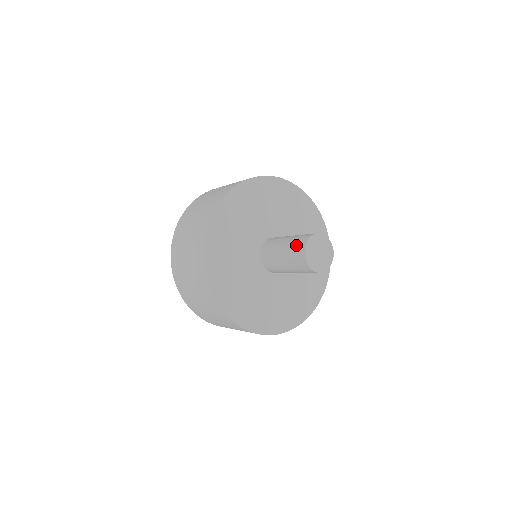
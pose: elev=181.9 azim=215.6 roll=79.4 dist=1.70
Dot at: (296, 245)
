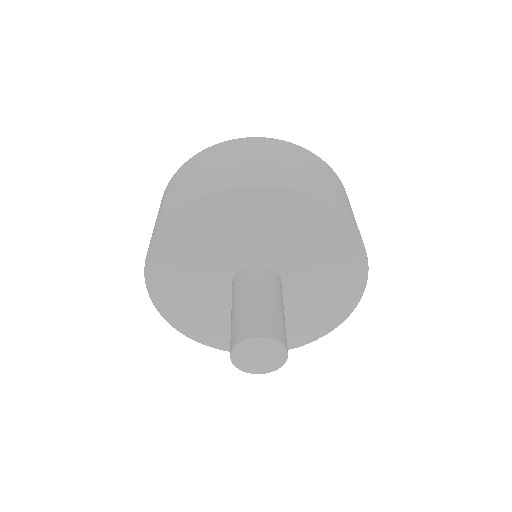
Dot at: (237, 327)
